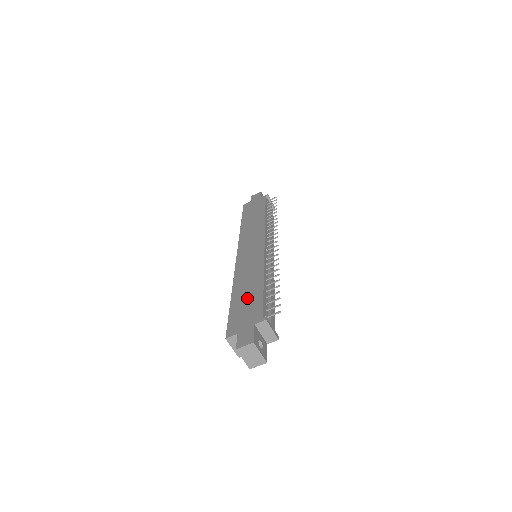
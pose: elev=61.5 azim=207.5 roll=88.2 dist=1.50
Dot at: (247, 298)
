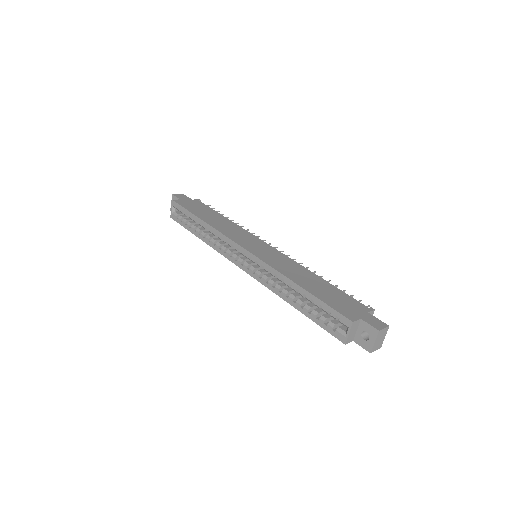
Dot at: (326, 290)
